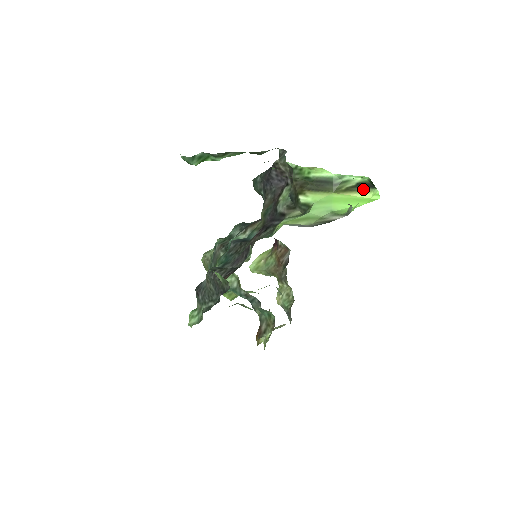
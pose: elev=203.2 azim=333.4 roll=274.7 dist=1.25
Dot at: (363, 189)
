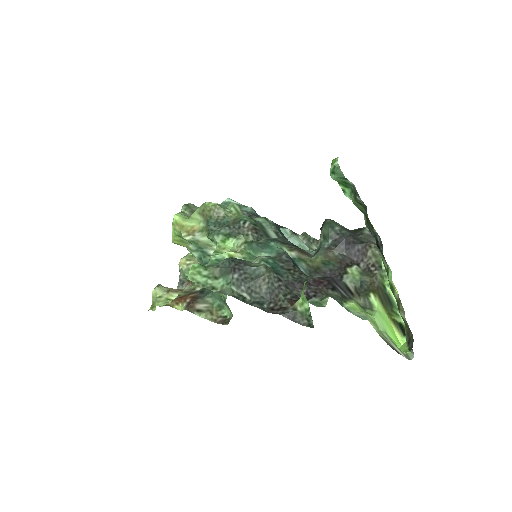
Dot at: (400, 330)
